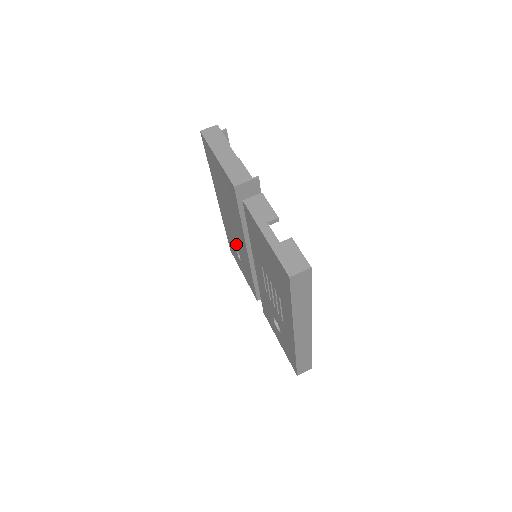
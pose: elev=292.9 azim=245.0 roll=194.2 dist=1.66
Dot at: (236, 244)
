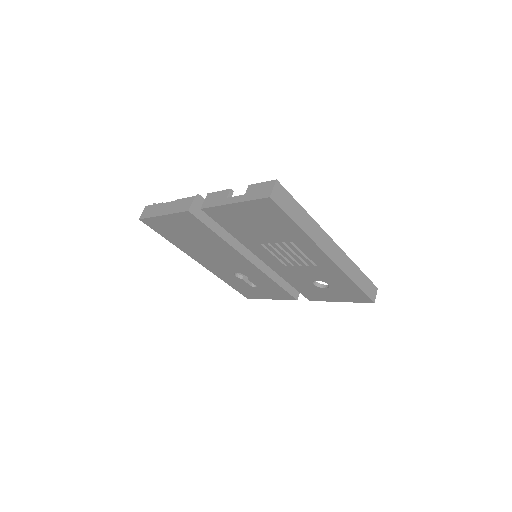
Dot at: (241, 278)
